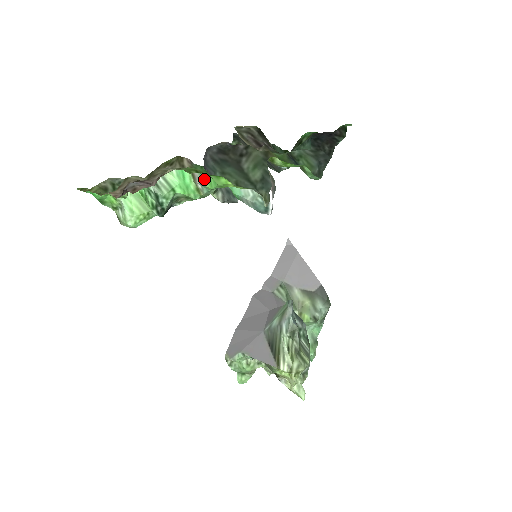
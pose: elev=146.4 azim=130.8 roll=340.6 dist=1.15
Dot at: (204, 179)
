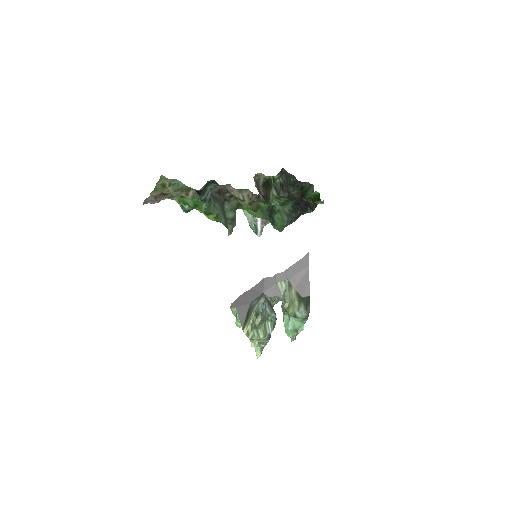
Dot at: (201, 205)
